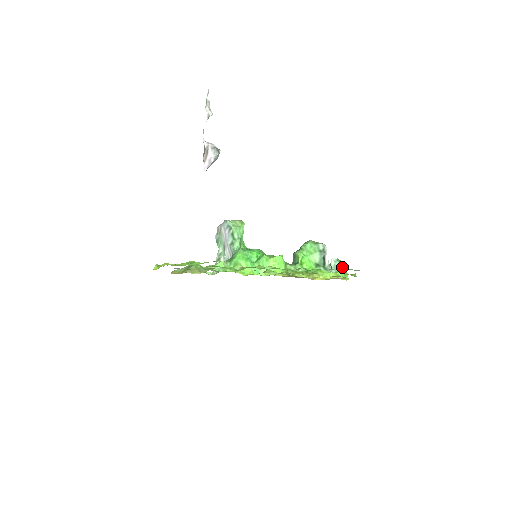
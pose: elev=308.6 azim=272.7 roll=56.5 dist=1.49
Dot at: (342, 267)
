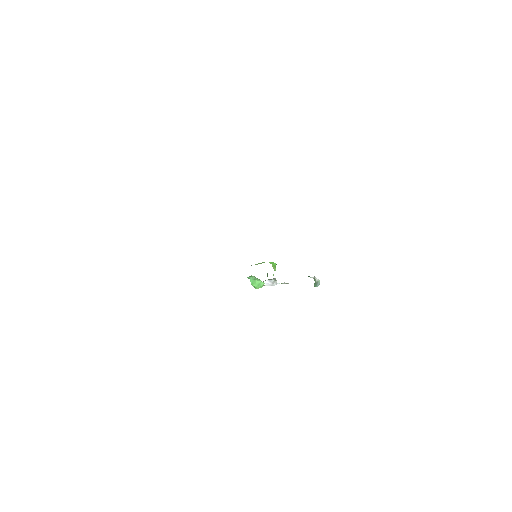
Dot at: occluded
